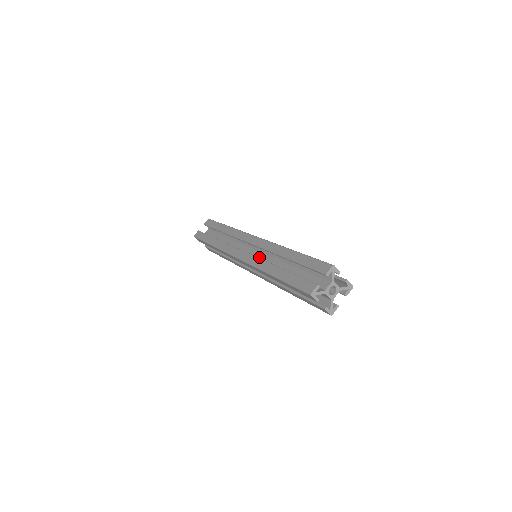
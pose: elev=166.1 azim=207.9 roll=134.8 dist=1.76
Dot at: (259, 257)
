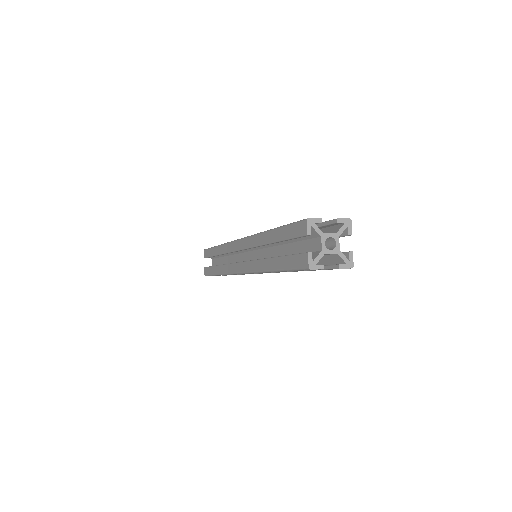
Dot at: (256, 257)
